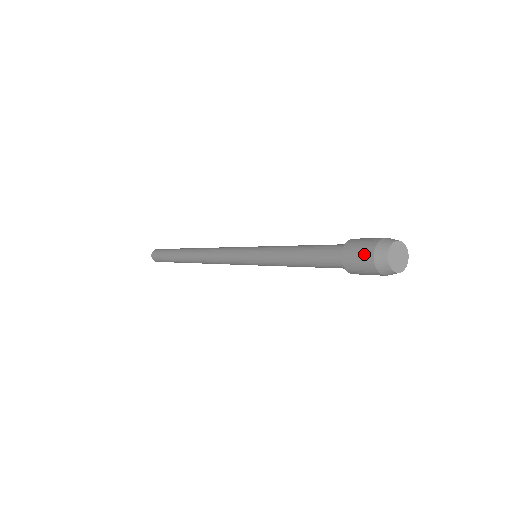
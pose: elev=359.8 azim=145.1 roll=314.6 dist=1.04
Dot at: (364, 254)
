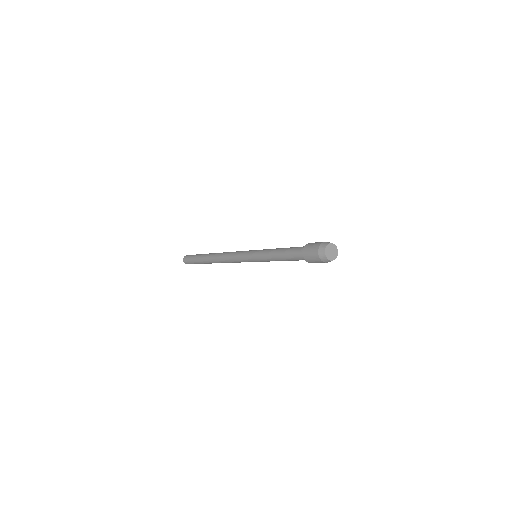
Dot at: (315, 259)
